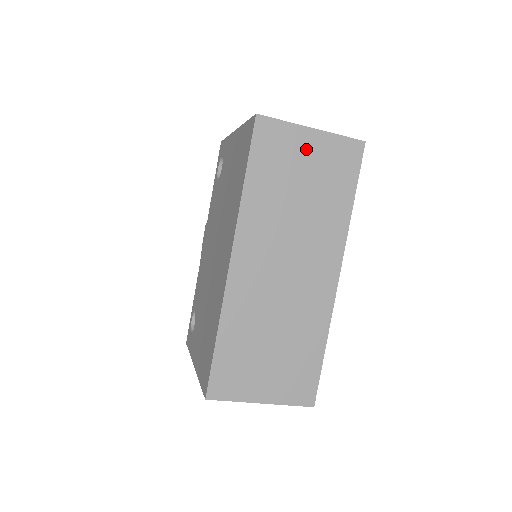
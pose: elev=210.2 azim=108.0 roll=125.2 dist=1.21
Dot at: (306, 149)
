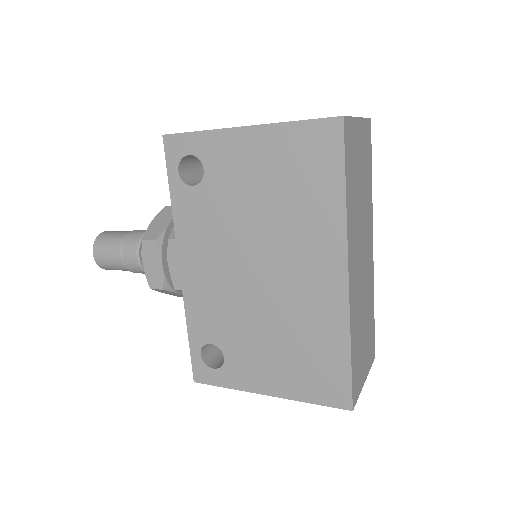
Dot at: (359, 140)
